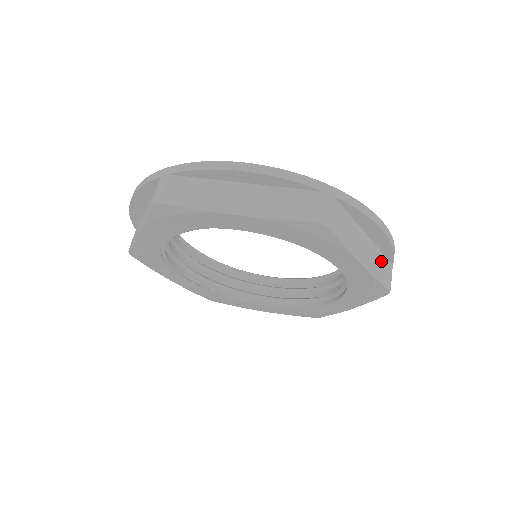
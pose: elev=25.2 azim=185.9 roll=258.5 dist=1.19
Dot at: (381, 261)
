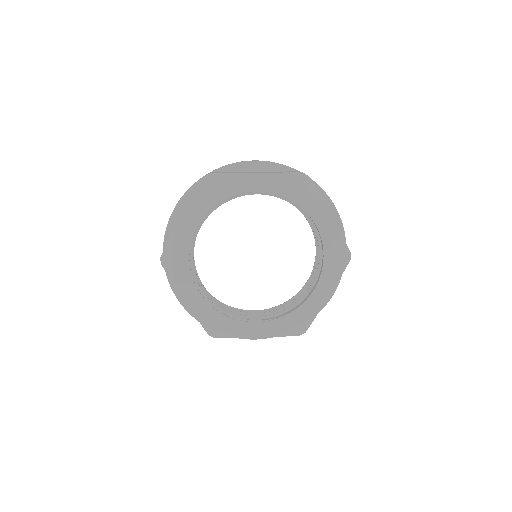
Dot at: occluded
